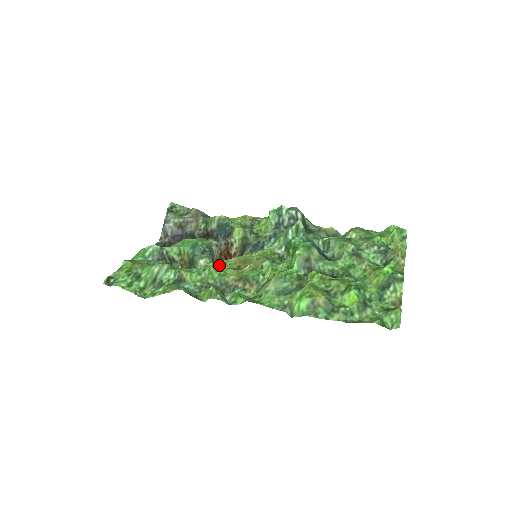
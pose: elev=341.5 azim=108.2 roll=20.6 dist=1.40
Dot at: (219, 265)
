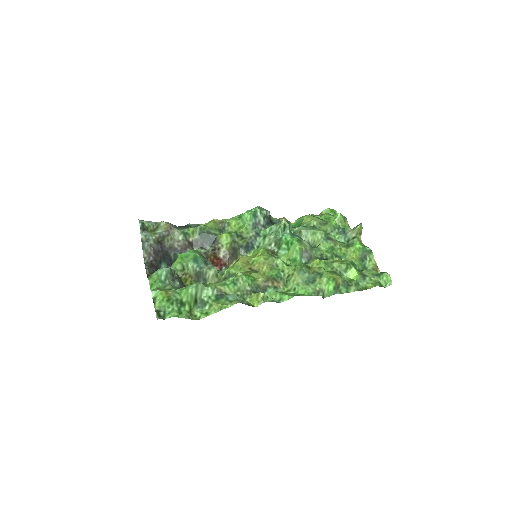
Dot at: (232, 271)
